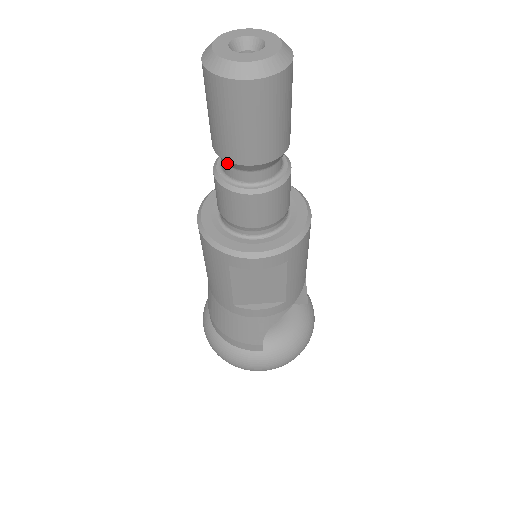
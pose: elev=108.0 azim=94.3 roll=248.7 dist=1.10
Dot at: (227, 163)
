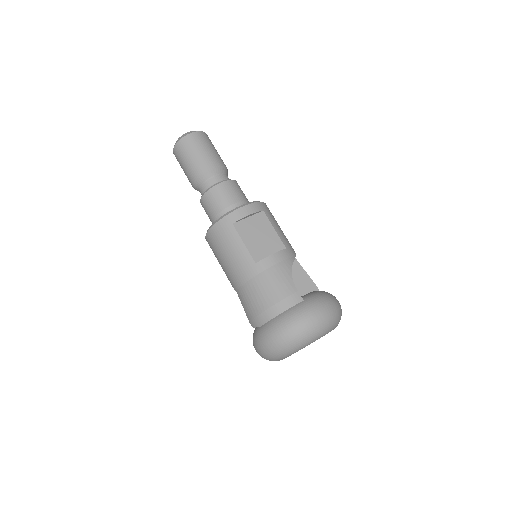
Dot at: (203, 179)
